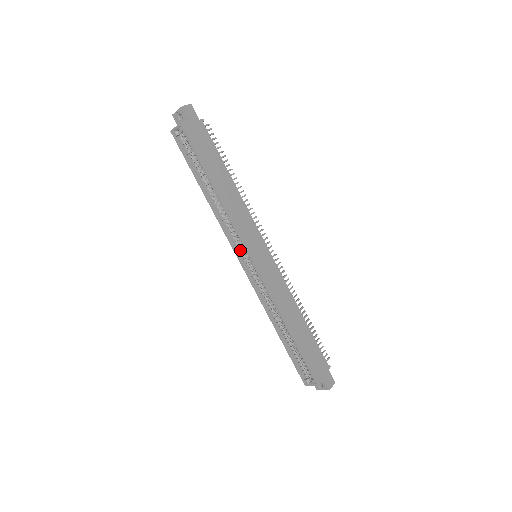
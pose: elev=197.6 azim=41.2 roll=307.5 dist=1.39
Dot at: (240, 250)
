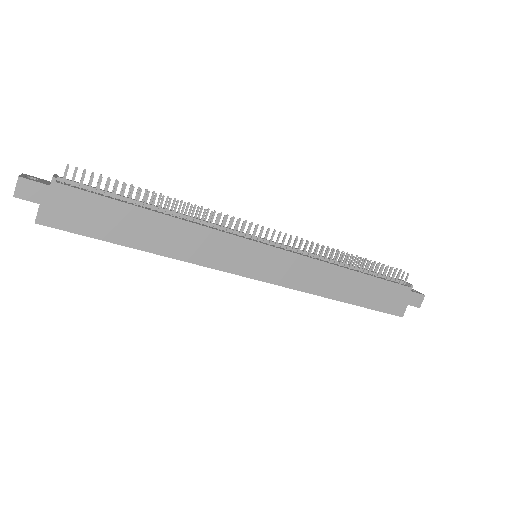
Dot at: occluded
